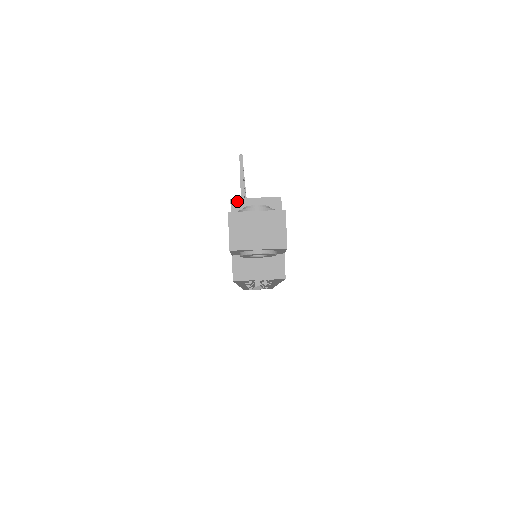
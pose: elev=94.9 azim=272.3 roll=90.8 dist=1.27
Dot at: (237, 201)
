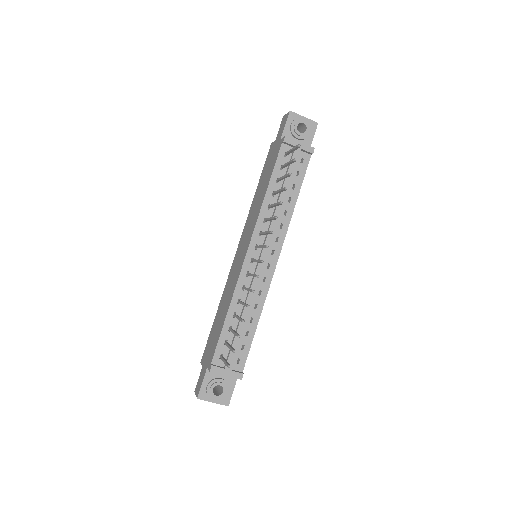
Dot at: (213, 372)
